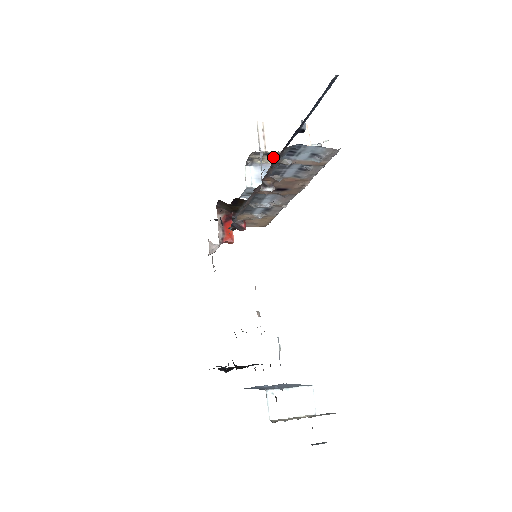
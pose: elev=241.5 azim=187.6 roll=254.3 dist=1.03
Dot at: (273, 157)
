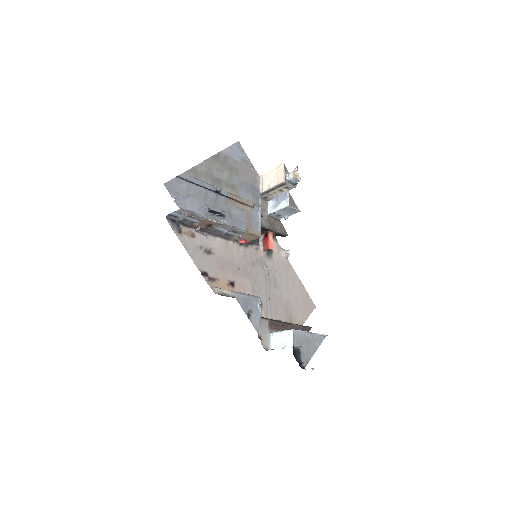
Dot at: (273, 192)
